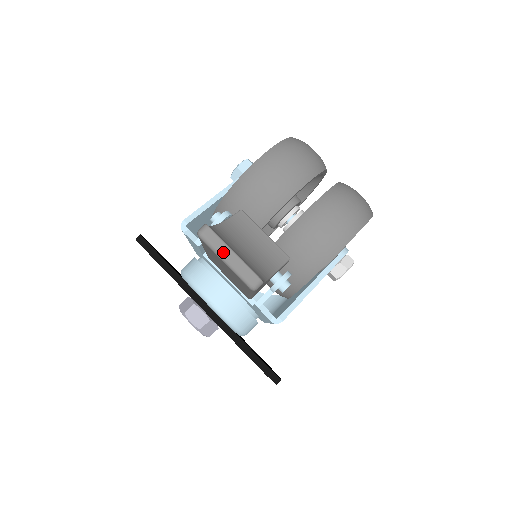
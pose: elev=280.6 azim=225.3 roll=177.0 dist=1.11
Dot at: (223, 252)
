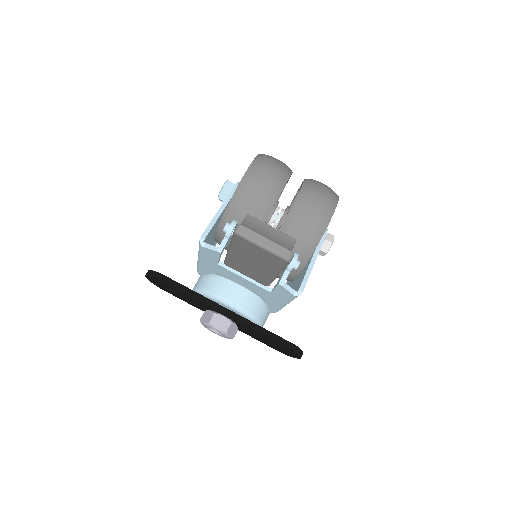
Dot at: (259, 240)
